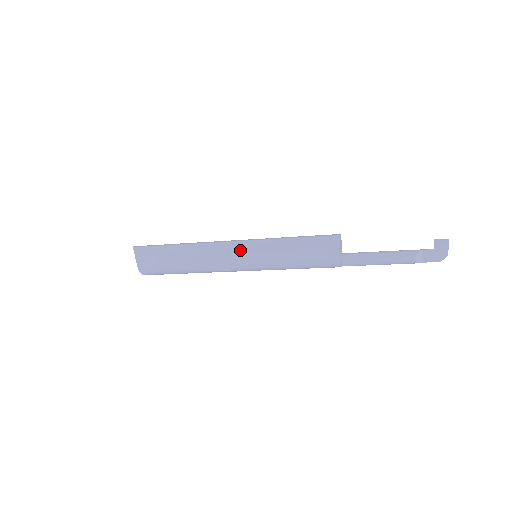
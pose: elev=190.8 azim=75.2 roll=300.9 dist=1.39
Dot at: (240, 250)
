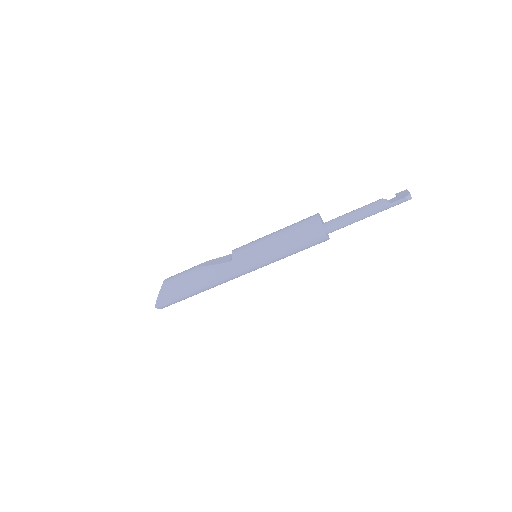
Dot at: occluded
